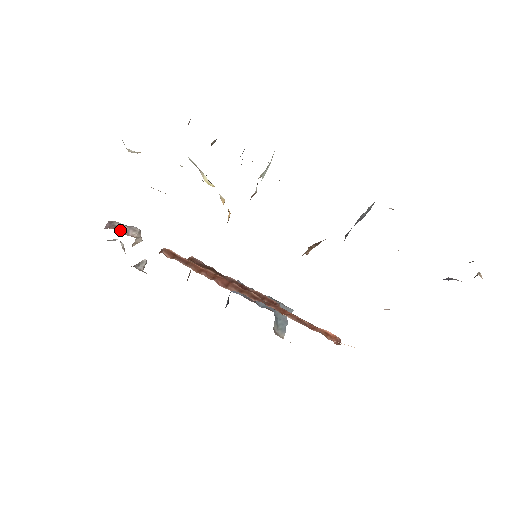
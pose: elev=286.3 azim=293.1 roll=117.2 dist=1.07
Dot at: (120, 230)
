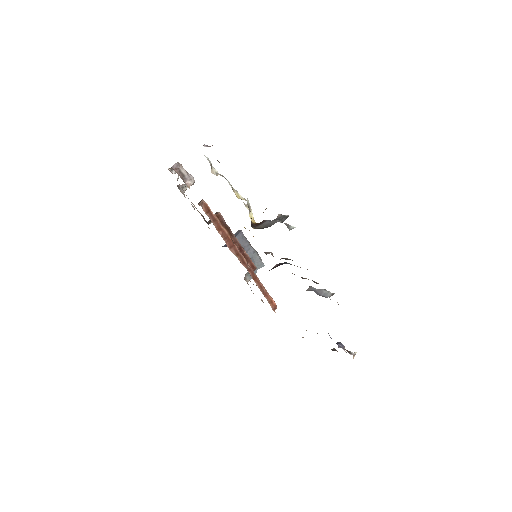
Dot at: (182, 175)
